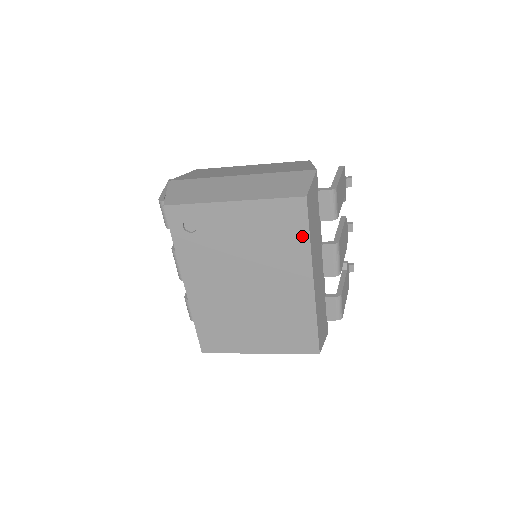
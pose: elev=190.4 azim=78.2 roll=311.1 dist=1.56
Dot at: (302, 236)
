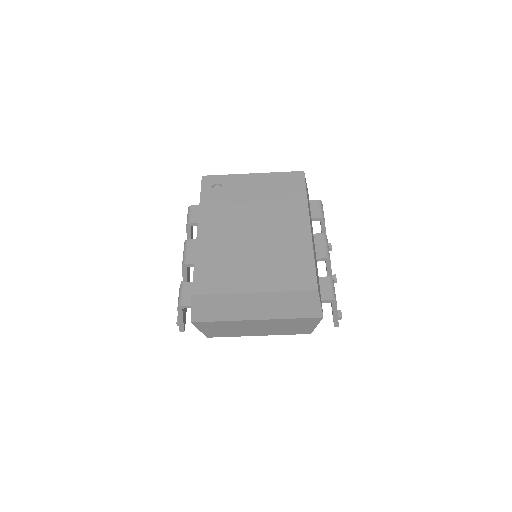
Dot at: (301, 192)
